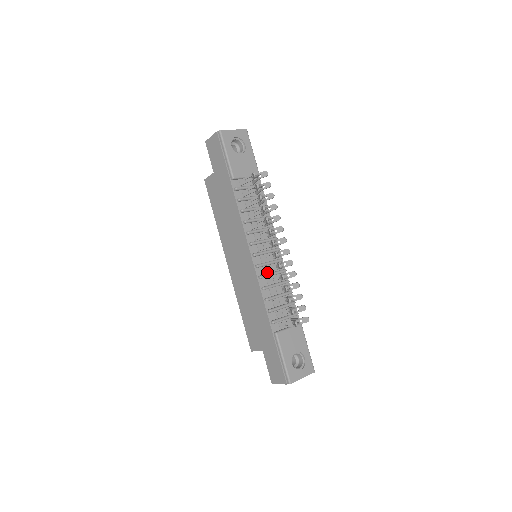
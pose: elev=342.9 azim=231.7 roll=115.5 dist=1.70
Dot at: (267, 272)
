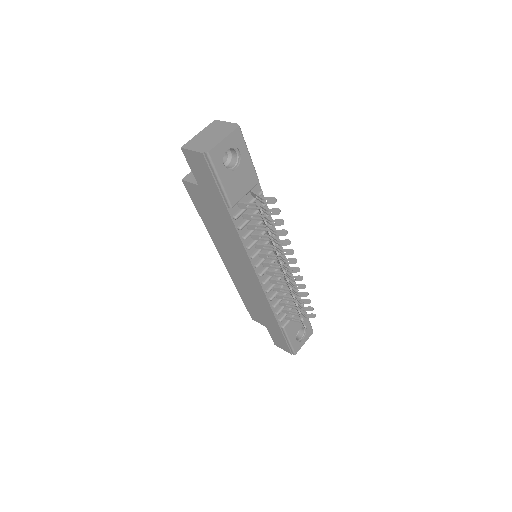
Dot at: occluded
